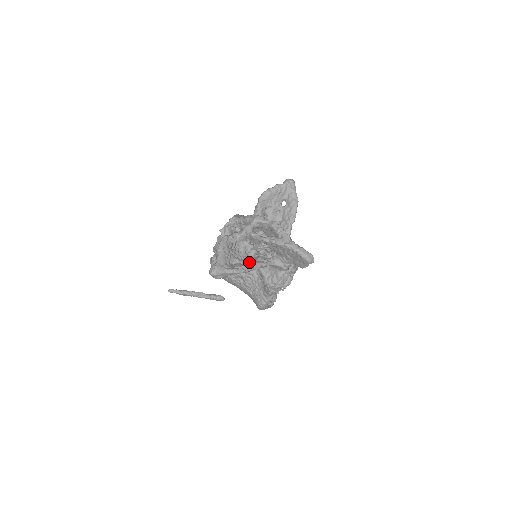
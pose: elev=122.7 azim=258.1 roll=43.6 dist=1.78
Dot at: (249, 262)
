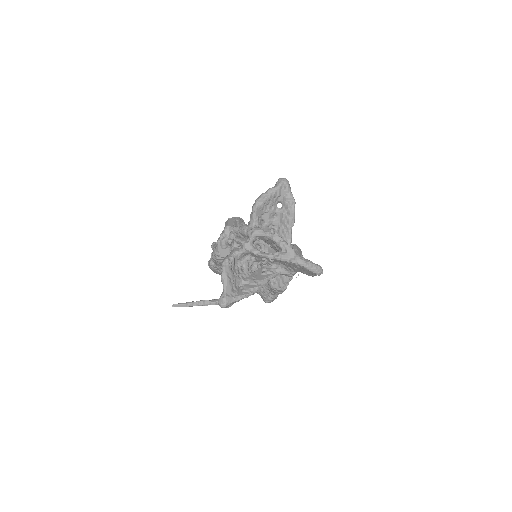
Dot at: (255, 280)
